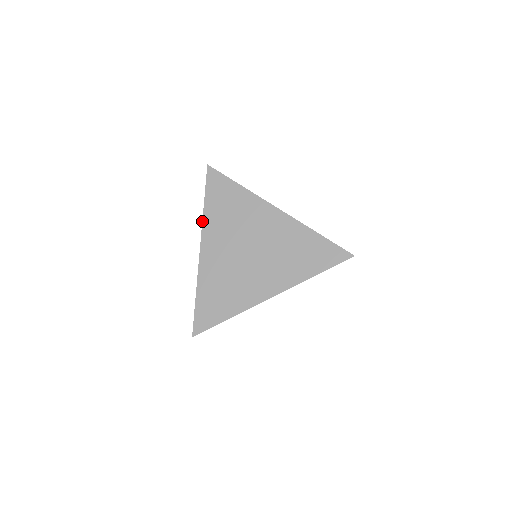
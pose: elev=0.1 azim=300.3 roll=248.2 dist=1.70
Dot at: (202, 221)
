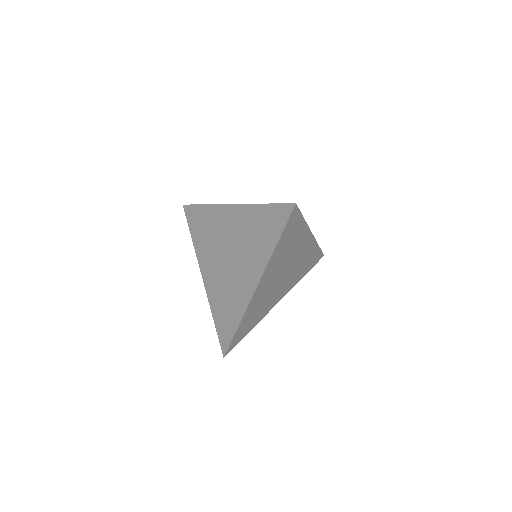
Dot at: occluded
